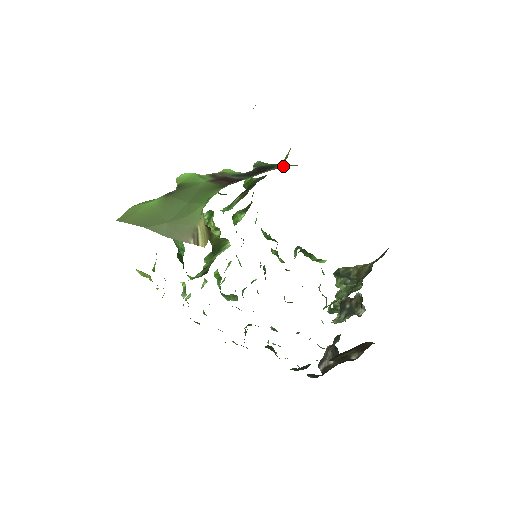
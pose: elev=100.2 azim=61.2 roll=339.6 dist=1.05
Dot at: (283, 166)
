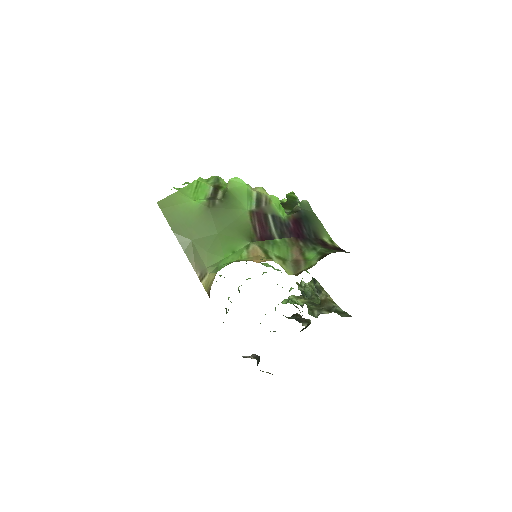
Dot at: (315, 236)
